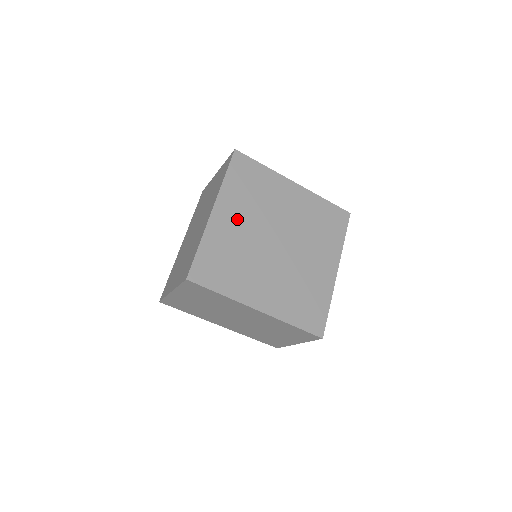
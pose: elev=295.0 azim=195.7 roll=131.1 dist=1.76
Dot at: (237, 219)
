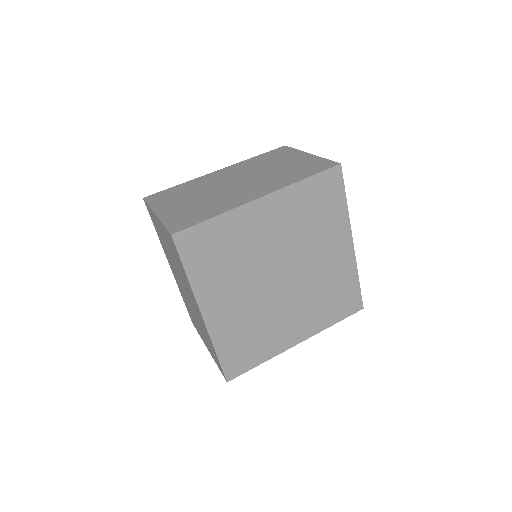
Dot at: (230, 299)
